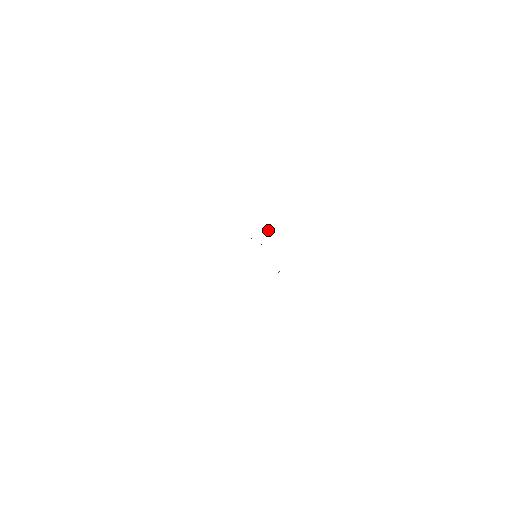
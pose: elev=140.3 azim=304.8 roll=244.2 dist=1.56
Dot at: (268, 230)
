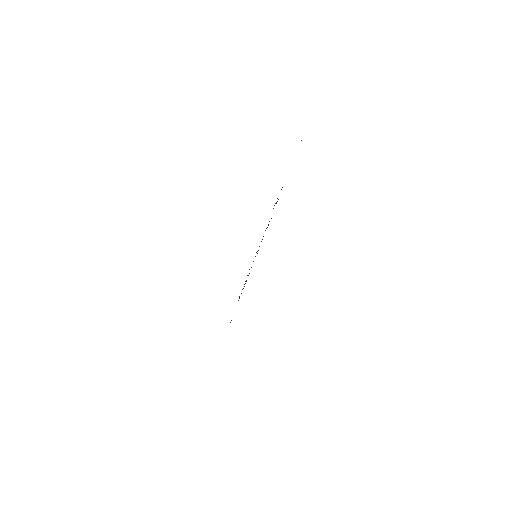
Dot at: occluded
